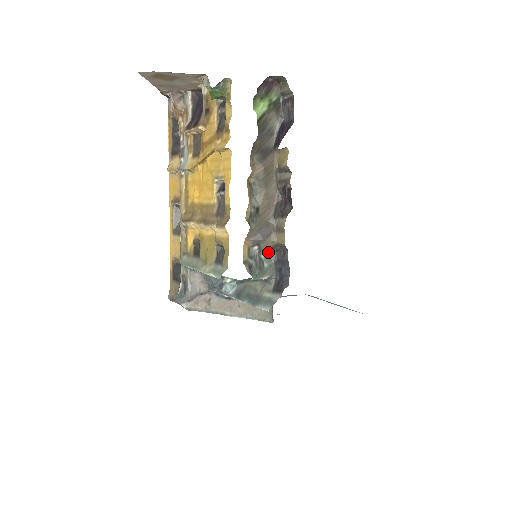
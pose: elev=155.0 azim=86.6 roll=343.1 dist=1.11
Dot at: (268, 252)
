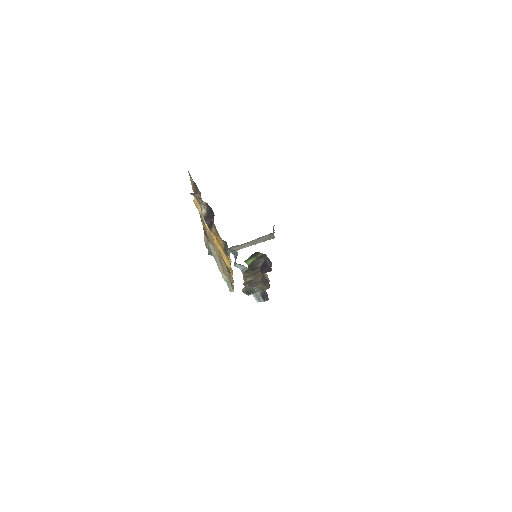
Dot at: (258, 286)
